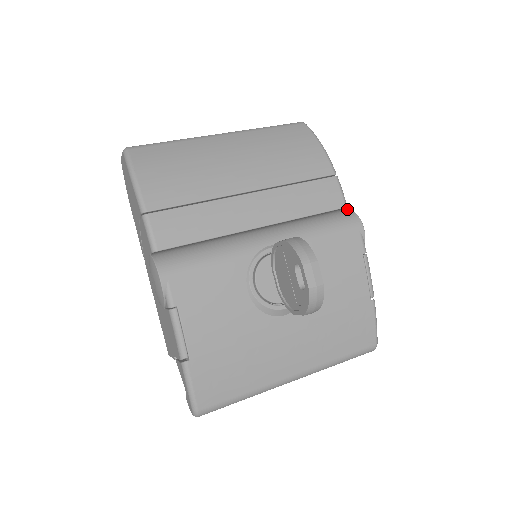
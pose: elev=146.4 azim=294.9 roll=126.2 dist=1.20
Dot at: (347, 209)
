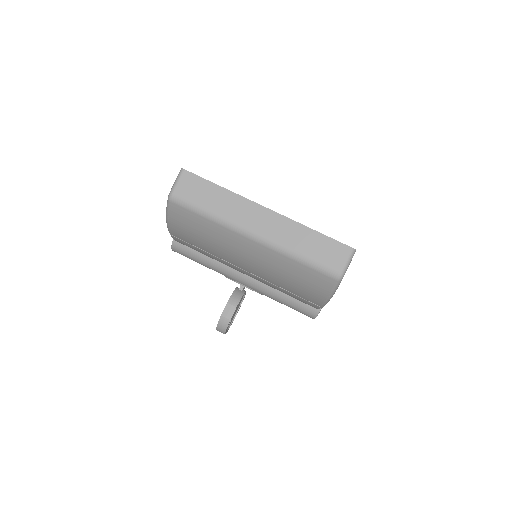
Dot at: occluded
